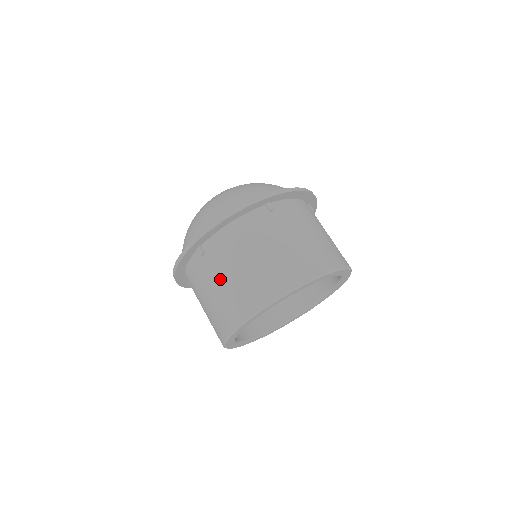
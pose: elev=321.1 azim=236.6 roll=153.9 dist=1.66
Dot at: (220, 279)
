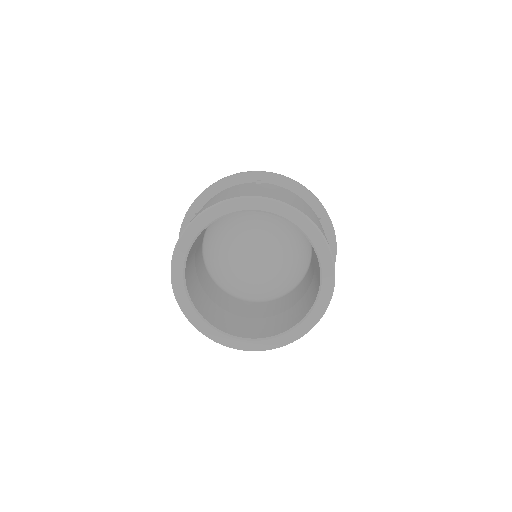
Dot at: occluded
